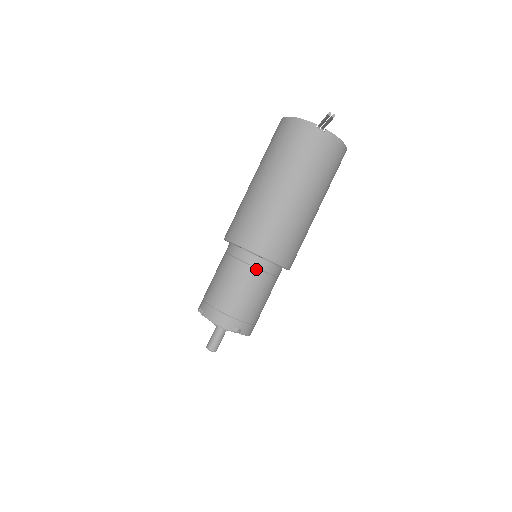
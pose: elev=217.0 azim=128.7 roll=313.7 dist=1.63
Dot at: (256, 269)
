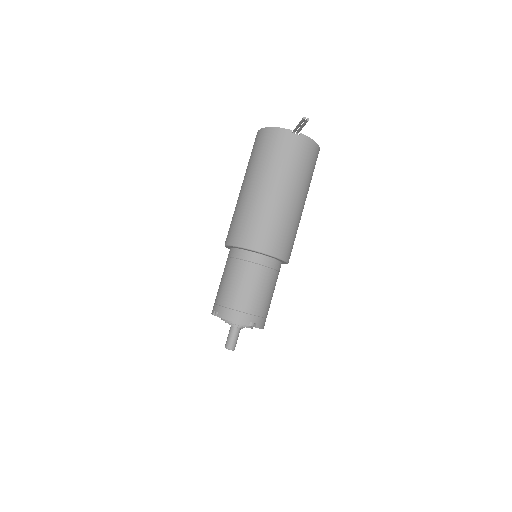
Dot at: (260, 266)
